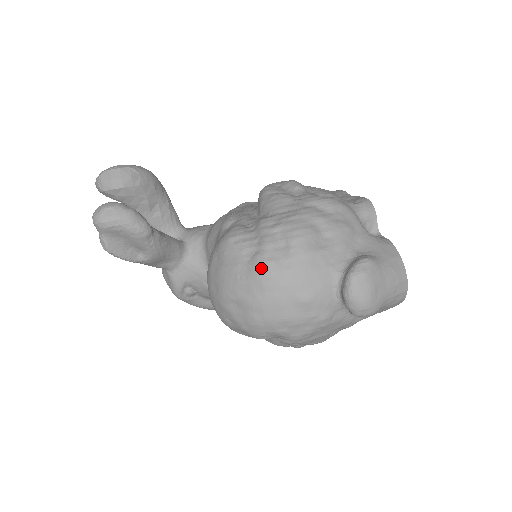
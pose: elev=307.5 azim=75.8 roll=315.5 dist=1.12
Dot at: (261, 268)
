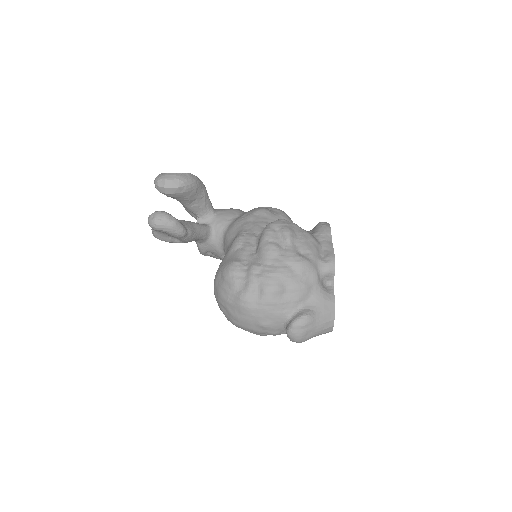
Dot at: (242, 302)
